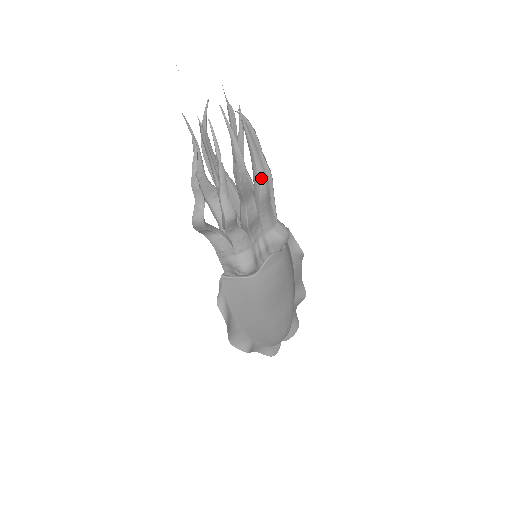
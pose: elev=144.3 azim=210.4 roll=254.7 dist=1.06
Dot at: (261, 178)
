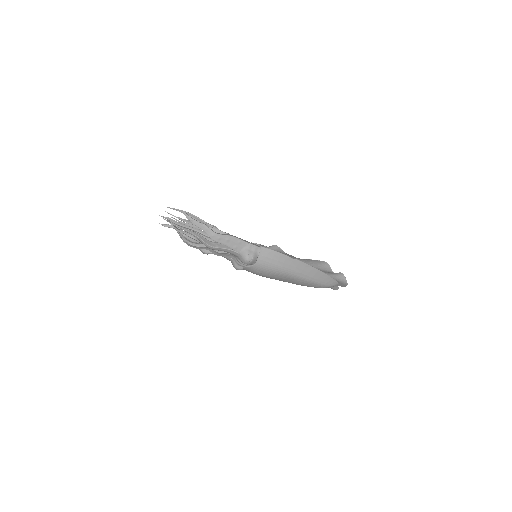
Dot at: (203, 243)
